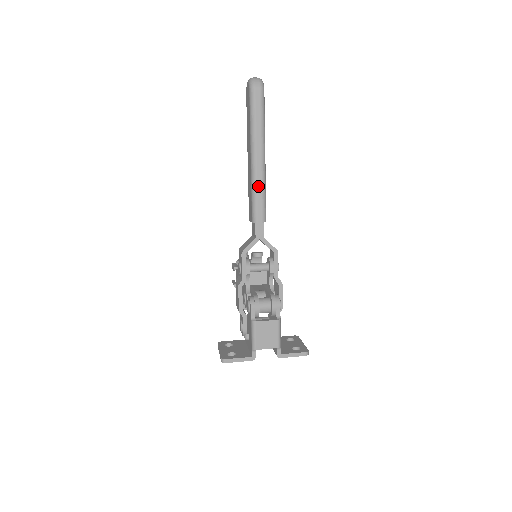
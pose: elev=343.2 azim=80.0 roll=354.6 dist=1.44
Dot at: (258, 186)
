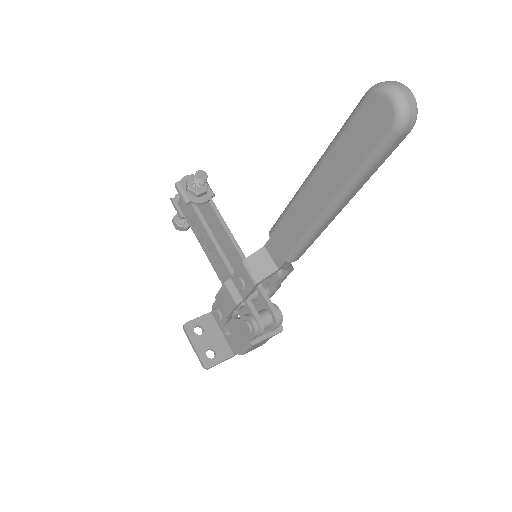
Dot at: (317, 235)
